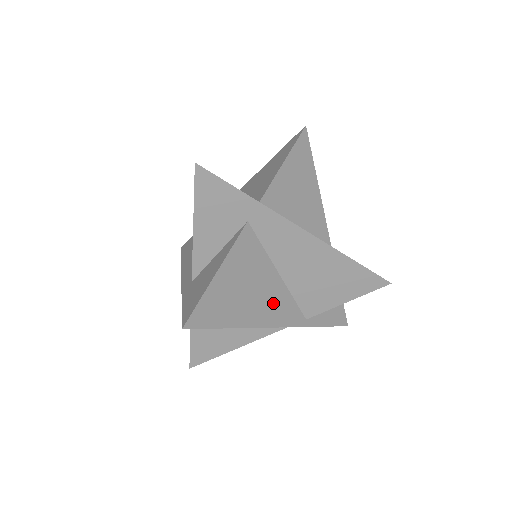
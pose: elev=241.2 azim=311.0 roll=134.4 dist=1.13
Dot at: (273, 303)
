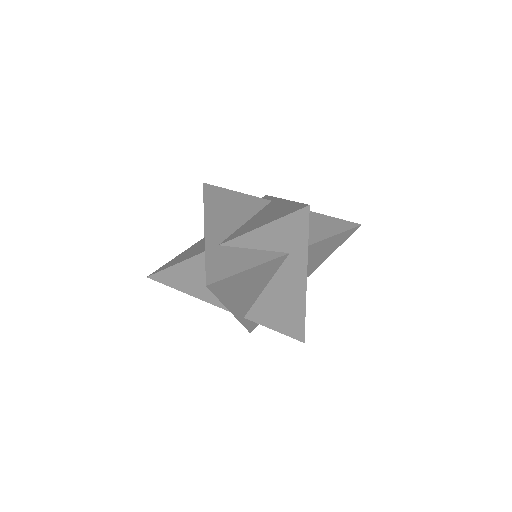
Dot at: (245, 300)
